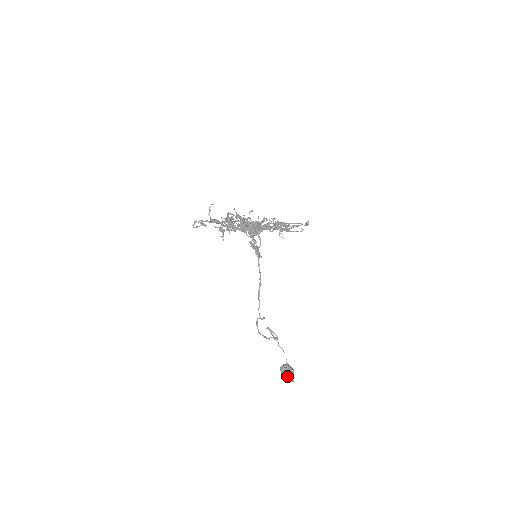
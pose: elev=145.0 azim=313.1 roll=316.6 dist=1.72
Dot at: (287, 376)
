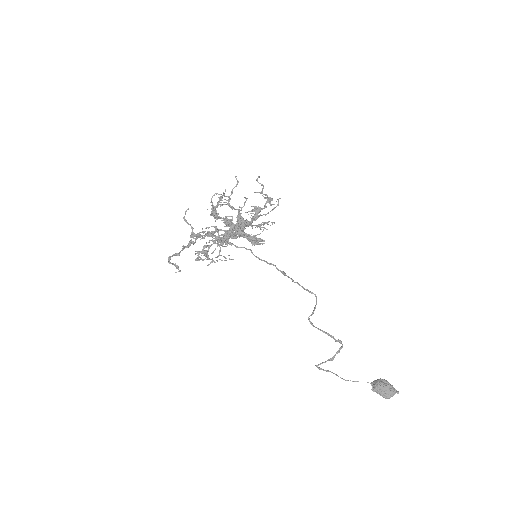
Dot at: (389, 387)
